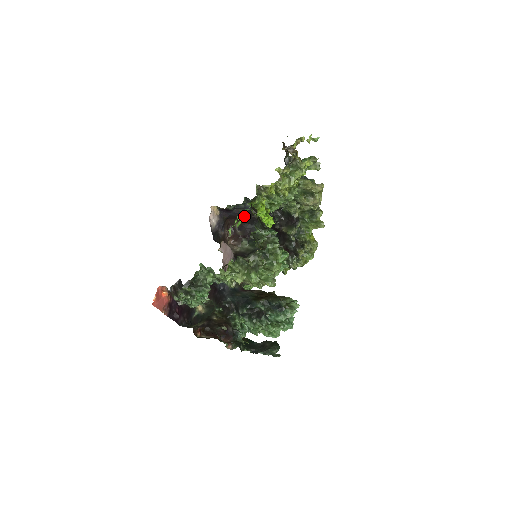
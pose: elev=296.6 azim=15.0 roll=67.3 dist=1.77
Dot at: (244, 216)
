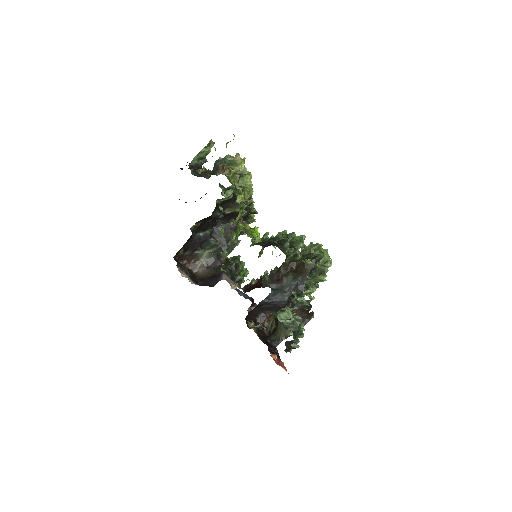
Dot at: occluded
